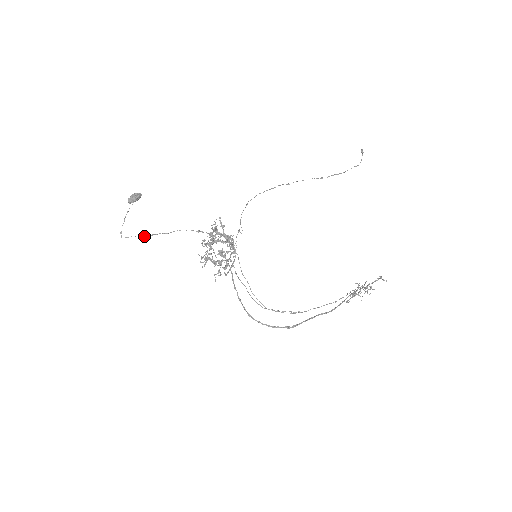
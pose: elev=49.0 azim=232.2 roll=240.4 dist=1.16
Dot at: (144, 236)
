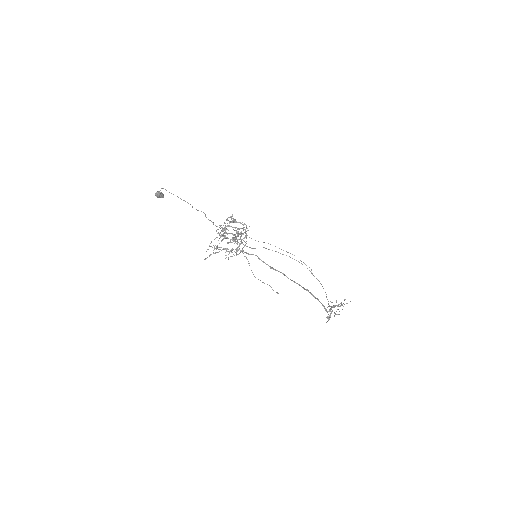
Dot at: (180, 198)
